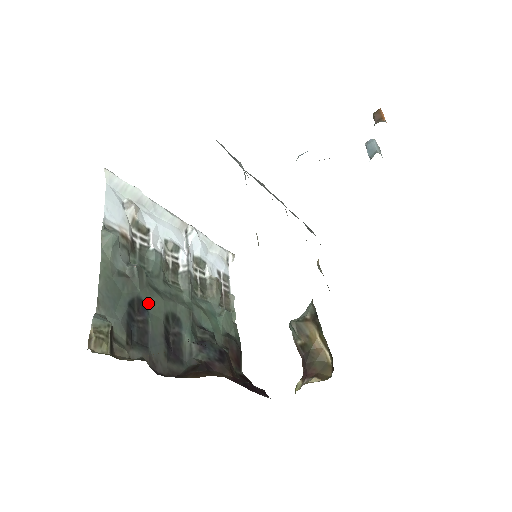
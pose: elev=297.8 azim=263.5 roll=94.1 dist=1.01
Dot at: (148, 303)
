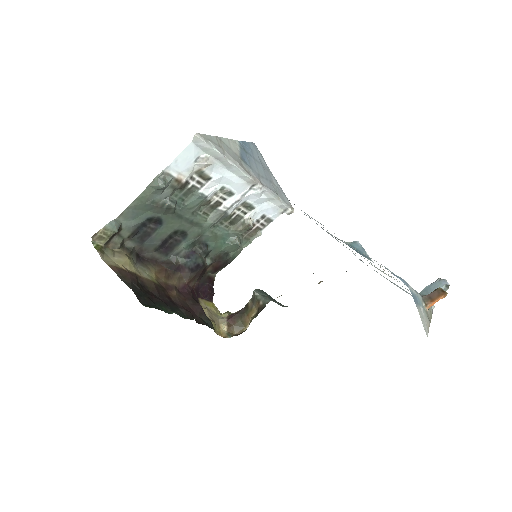
Dot at: (165, 221)
